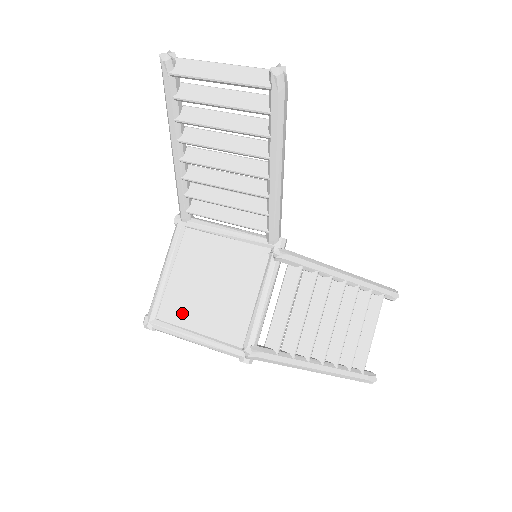
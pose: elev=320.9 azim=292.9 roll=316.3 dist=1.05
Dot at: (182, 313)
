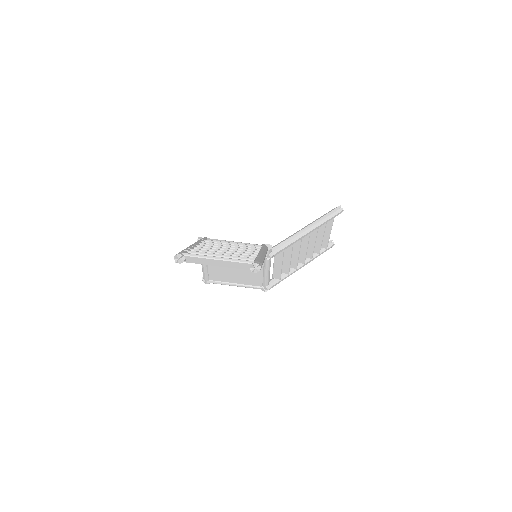
Dot at: (223, 278)
